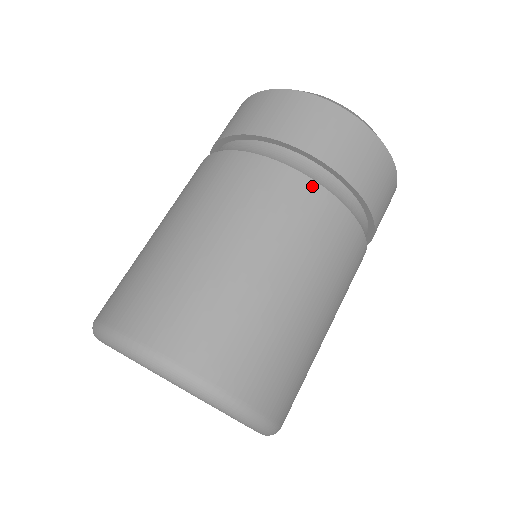
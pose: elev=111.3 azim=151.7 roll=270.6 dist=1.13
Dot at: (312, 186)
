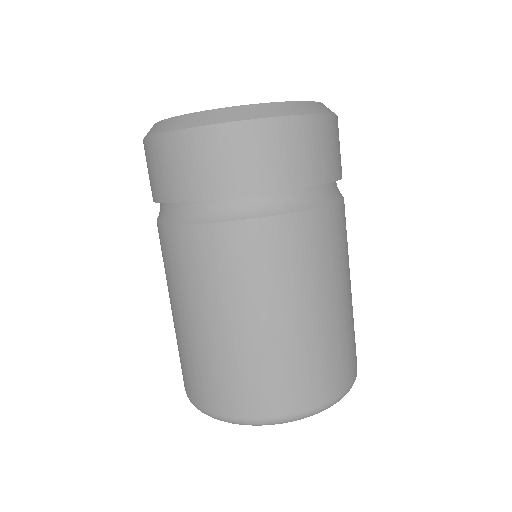
Dot at: (229, 228)
